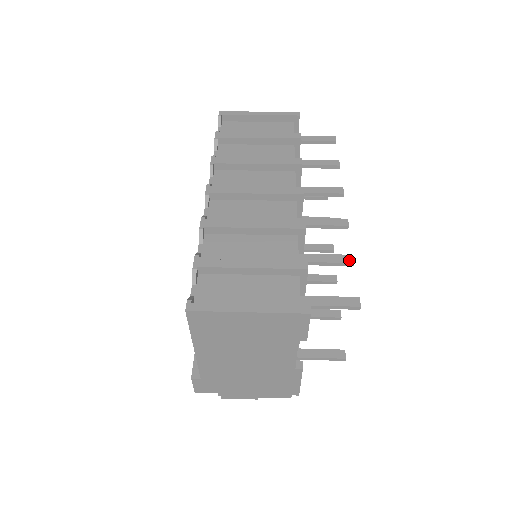
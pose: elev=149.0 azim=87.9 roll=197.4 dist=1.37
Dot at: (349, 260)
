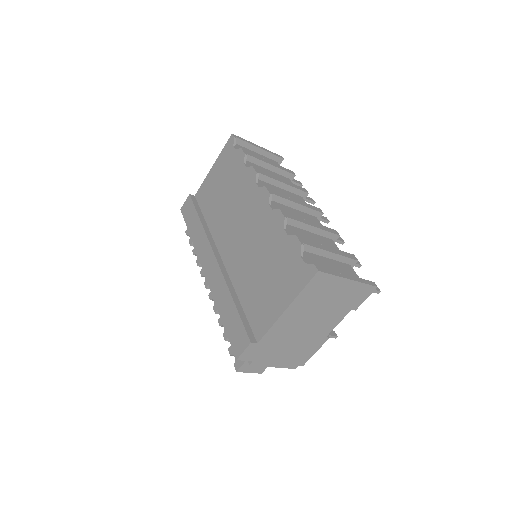
Dot at: (359, 263)
